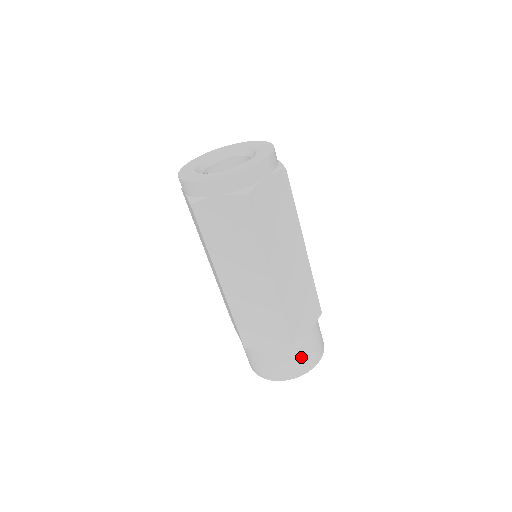
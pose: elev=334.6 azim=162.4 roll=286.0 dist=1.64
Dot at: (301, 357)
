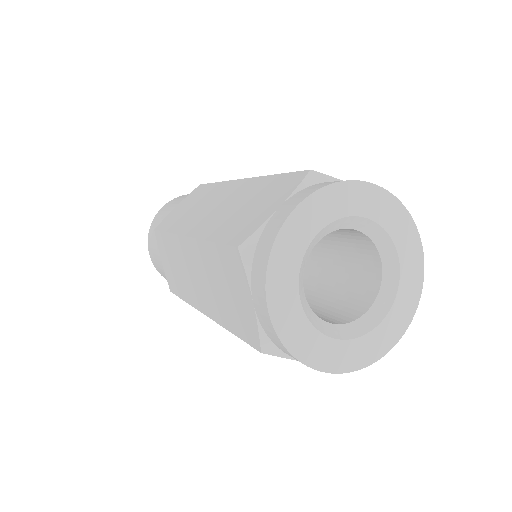
Dot at: occluded
